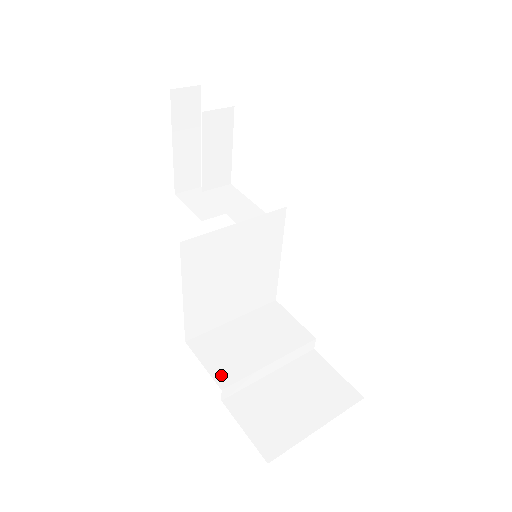
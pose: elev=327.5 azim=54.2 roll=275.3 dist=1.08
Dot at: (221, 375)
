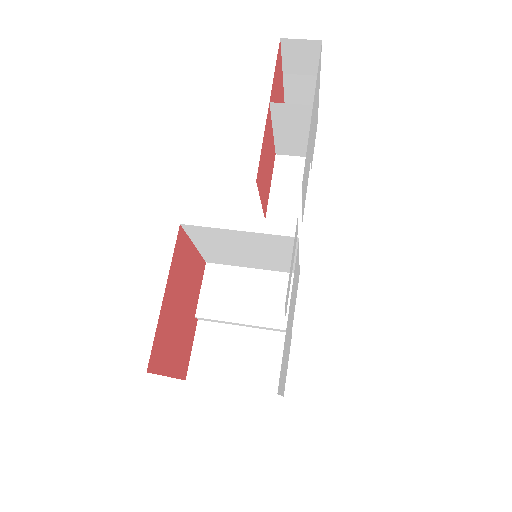
Dot at: (204, 306)
